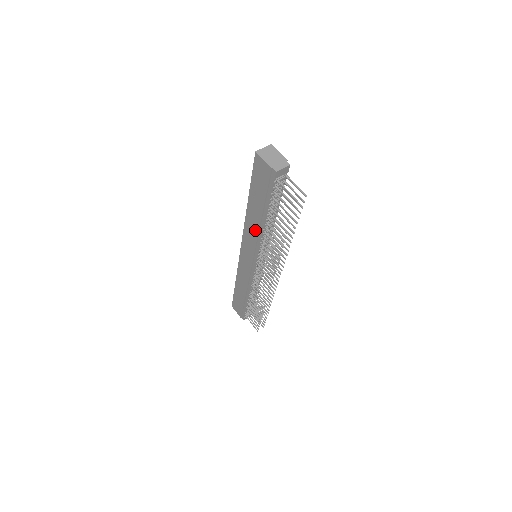
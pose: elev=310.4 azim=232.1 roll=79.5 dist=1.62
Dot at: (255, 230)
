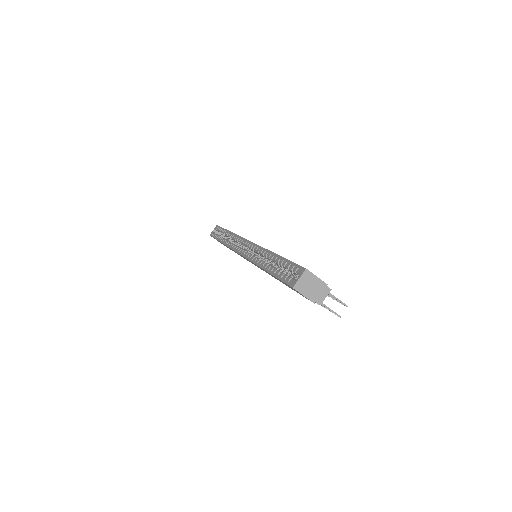
Dot at: occluded
